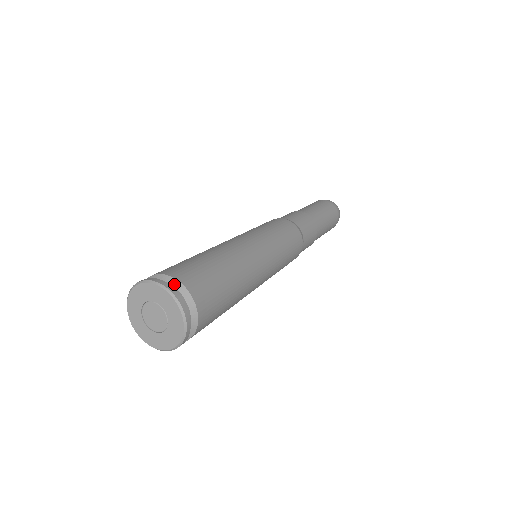
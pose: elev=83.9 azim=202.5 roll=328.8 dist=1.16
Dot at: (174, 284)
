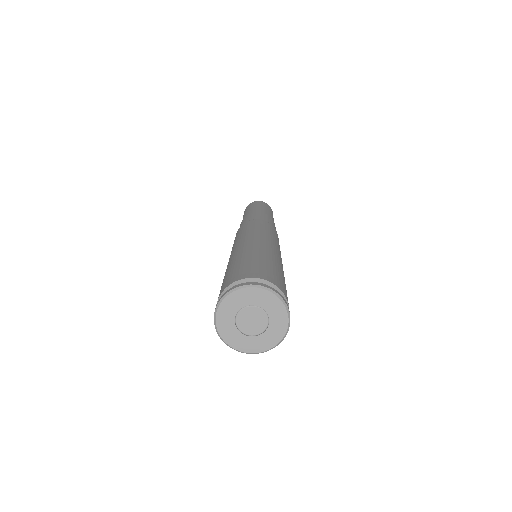
Dot at: occluded
